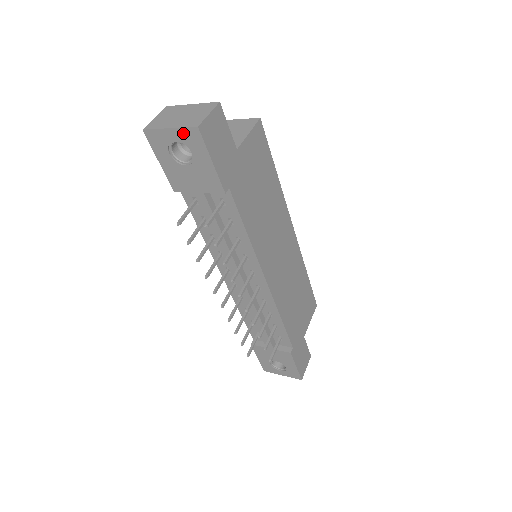
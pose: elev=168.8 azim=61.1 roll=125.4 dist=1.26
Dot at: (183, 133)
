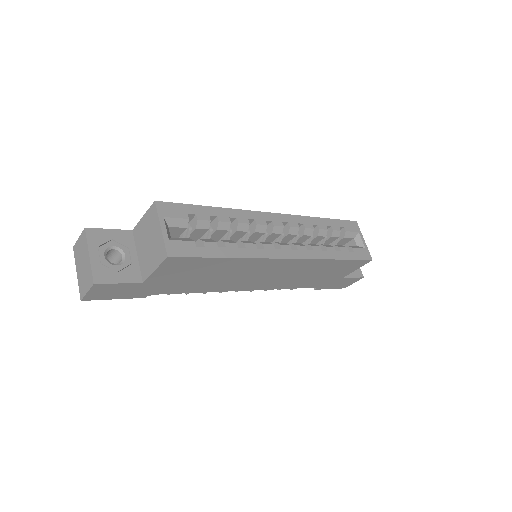
Dot at: occluded
